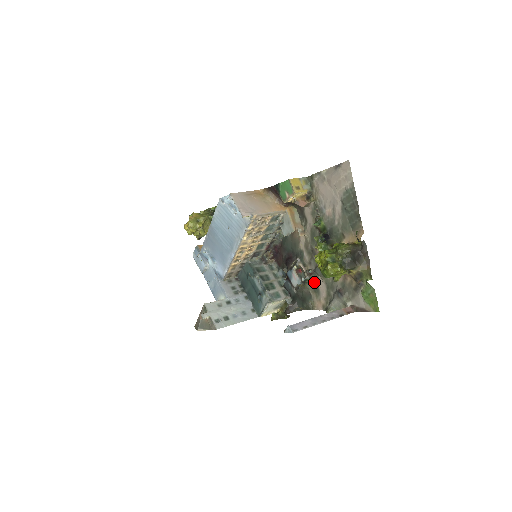
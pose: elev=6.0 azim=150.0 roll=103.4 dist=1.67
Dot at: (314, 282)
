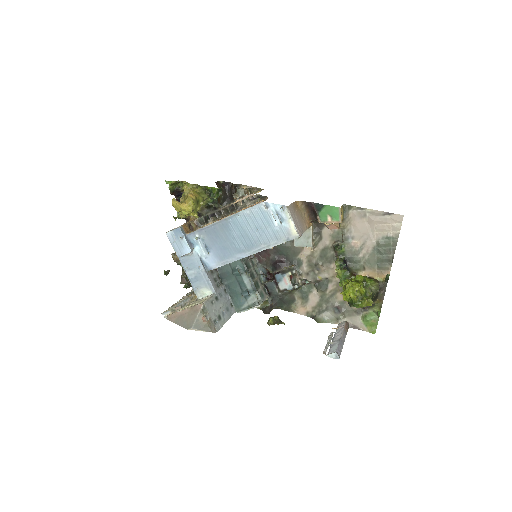
Dot at: (305, 291)
